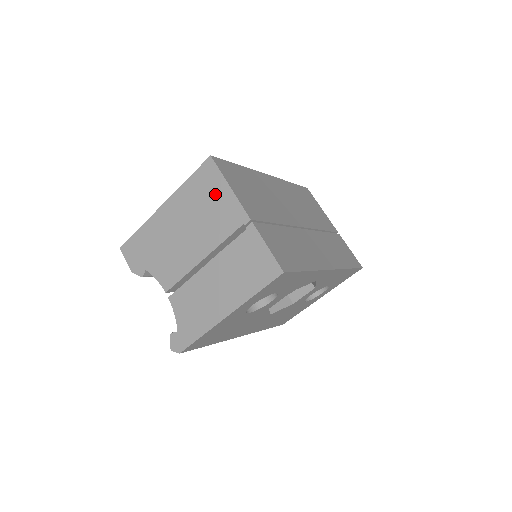
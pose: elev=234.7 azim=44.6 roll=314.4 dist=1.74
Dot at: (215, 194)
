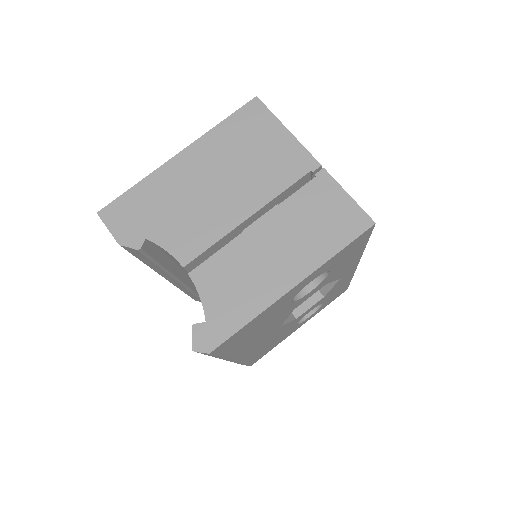
Dot at: (266, 138)
